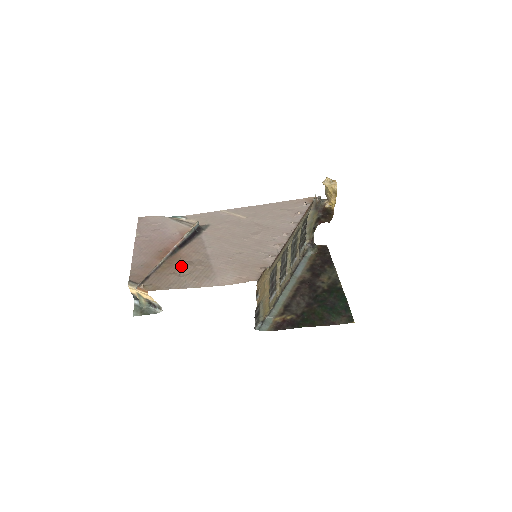
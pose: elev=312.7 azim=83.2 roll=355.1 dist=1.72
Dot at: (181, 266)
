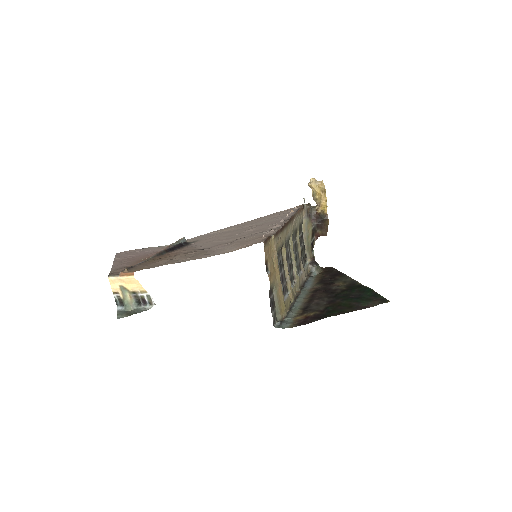
Dot at: (171, 257)
